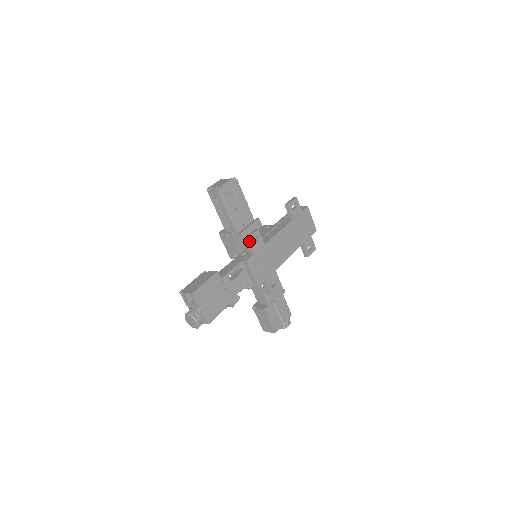
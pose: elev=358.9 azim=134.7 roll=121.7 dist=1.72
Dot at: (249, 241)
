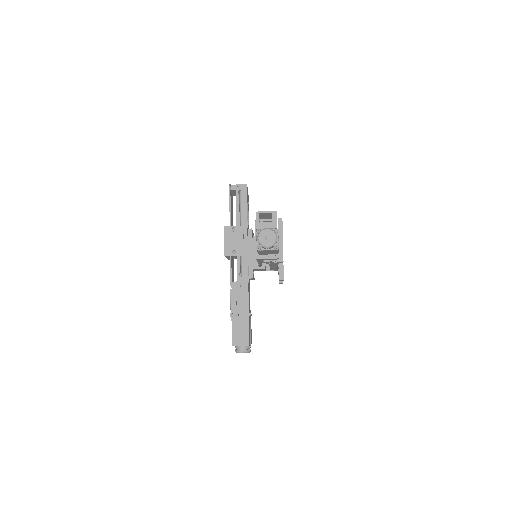
Dot at: (282, 221)
